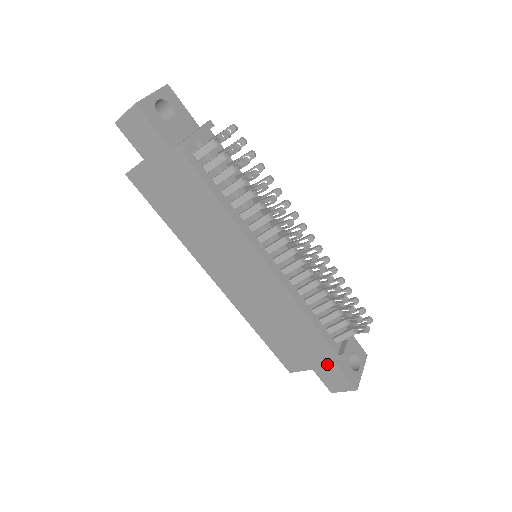
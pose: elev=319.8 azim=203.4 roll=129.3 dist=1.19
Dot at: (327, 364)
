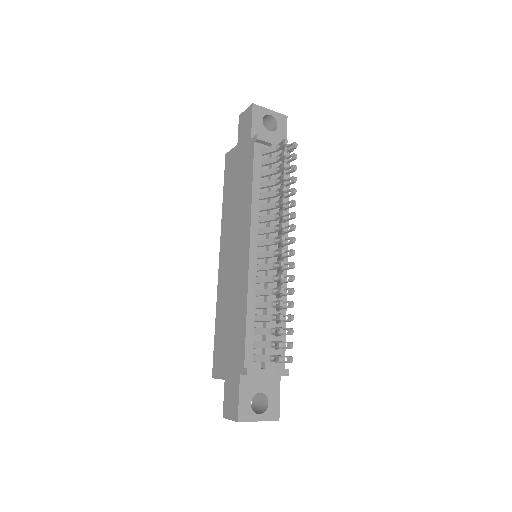
Dot at: (235, 377)
